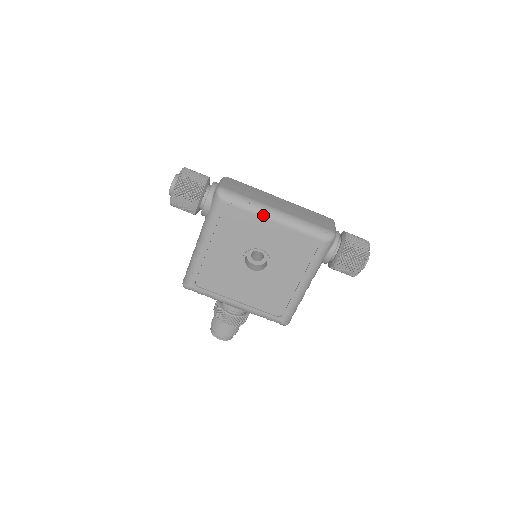
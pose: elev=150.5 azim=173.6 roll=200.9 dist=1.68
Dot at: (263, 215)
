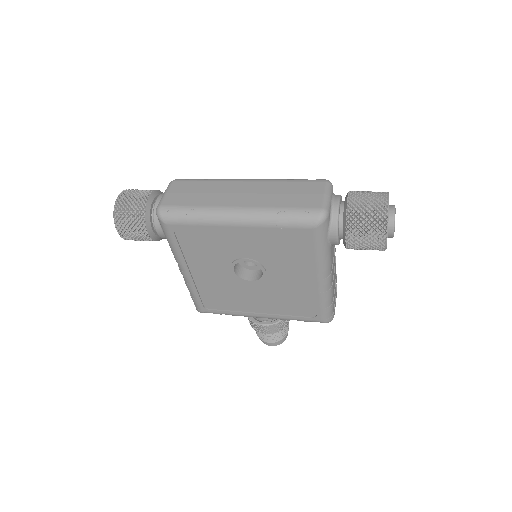
Dot at: (220, 223)
